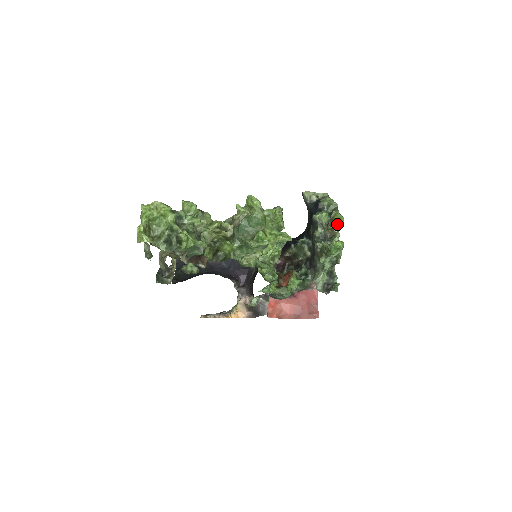
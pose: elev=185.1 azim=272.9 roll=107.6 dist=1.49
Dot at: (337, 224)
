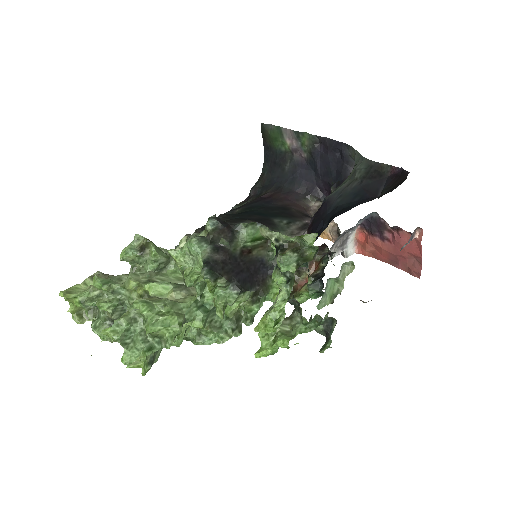
Dot at: occluded
